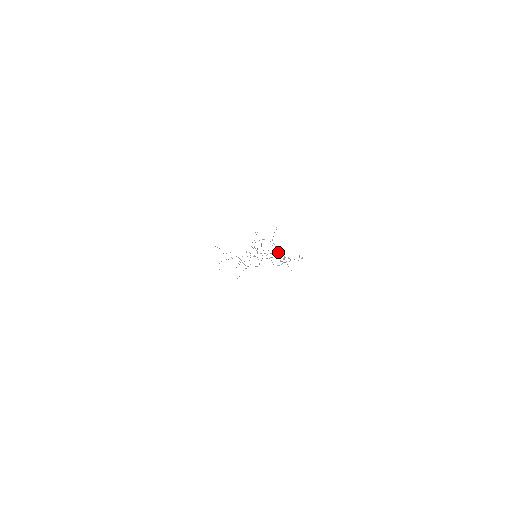
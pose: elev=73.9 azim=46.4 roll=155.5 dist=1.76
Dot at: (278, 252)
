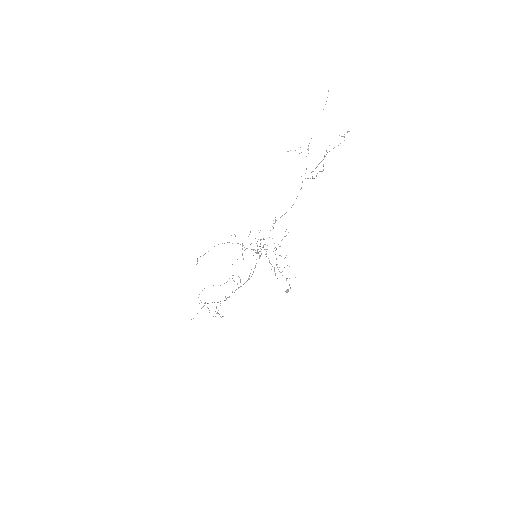
Dot at: occluded
